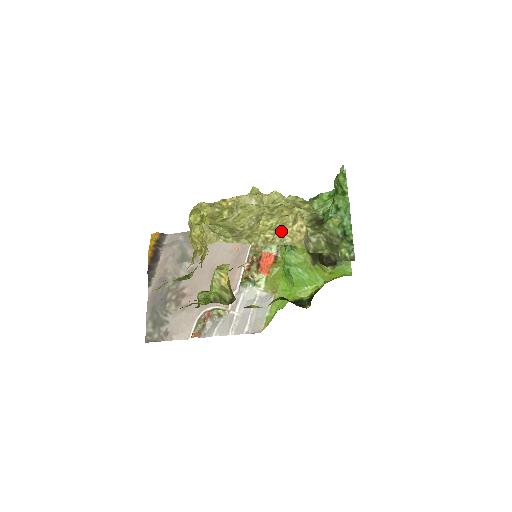
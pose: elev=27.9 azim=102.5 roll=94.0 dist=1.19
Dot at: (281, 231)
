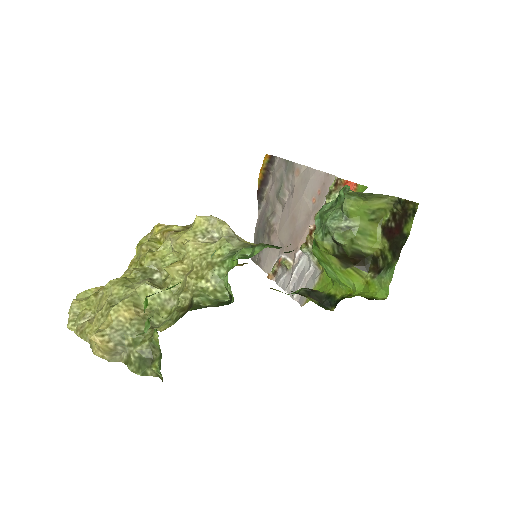
Dot at: (92, 342)
